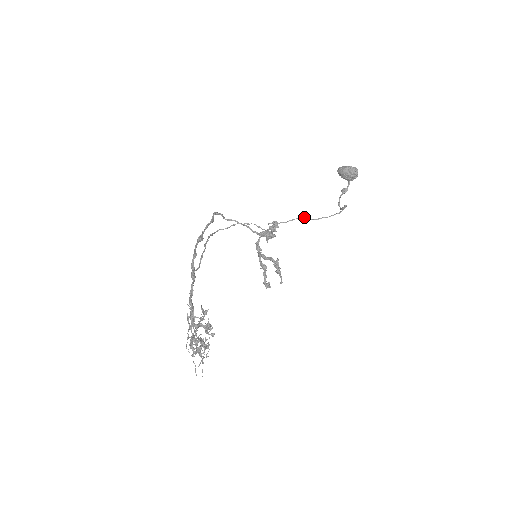
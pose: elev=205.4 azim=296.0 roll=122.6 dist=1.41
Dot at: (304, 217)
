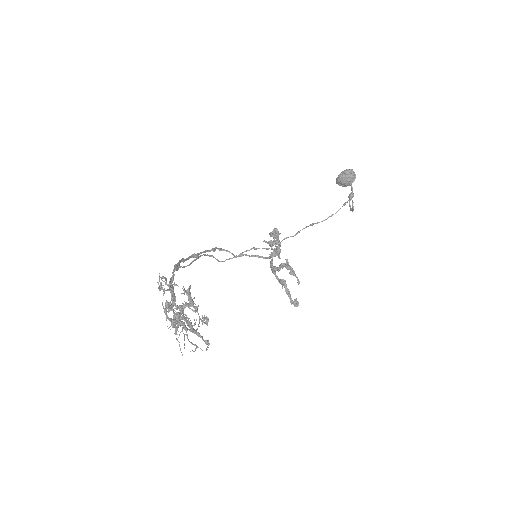
Dot at: (310, 224)
